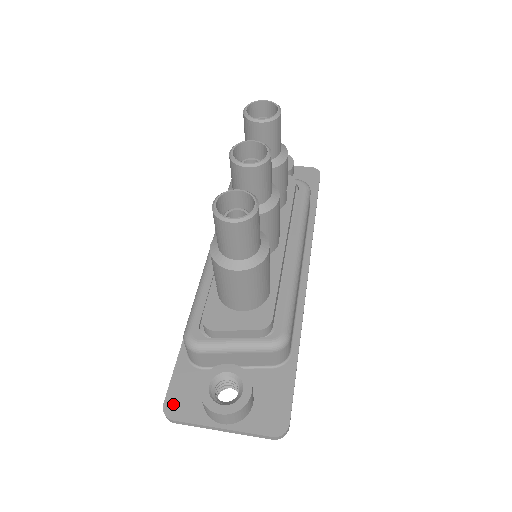
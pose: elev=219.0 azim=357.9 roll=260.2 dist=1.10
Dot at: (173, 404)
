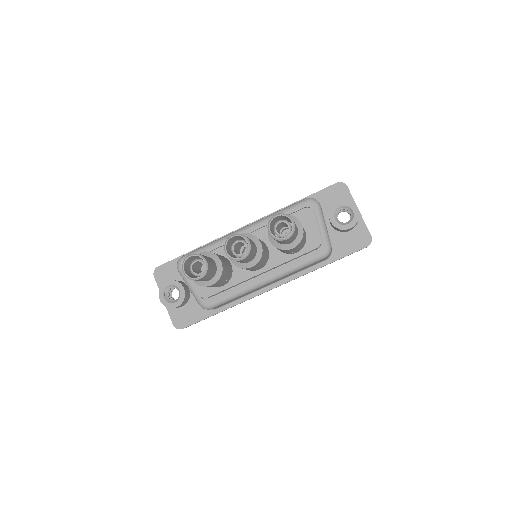
Dot at: (160, 271)
